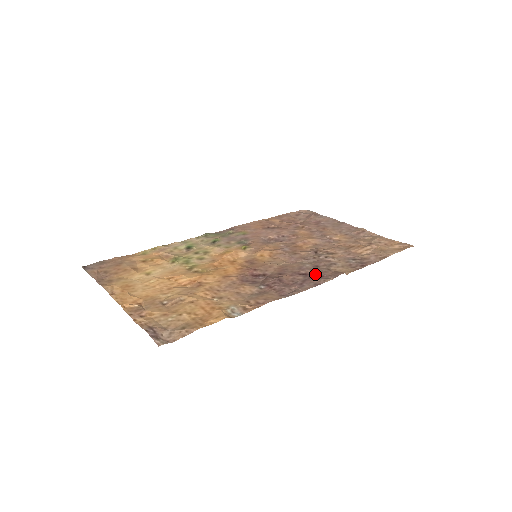
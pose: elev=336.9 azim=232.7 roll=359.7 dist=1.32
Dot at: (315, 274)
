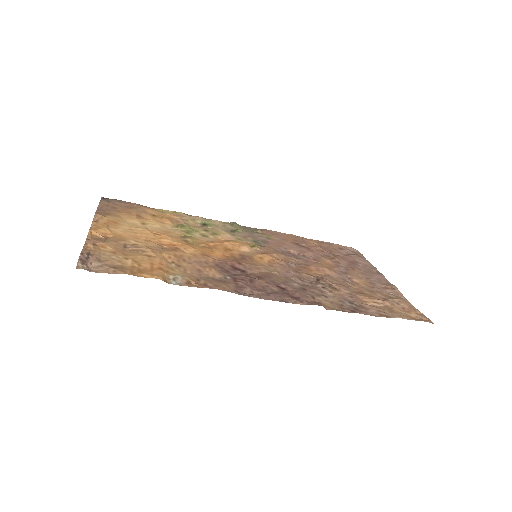
Dot at: (293, 293)
